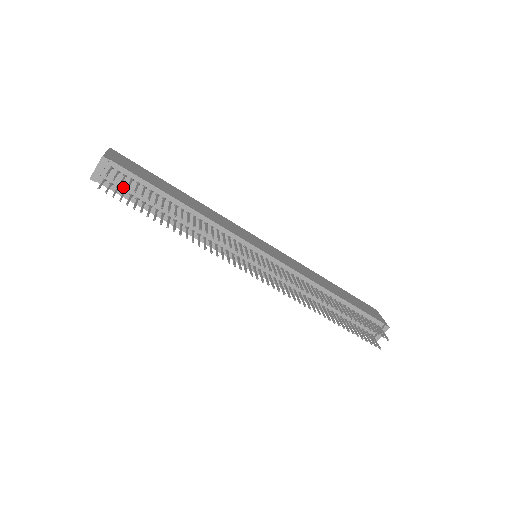
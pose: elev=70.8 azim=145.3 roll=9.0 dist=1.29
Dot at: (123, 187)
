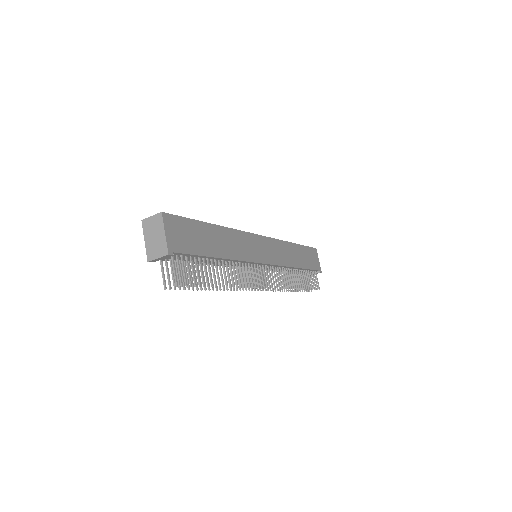
Dot at: (175, 259)
